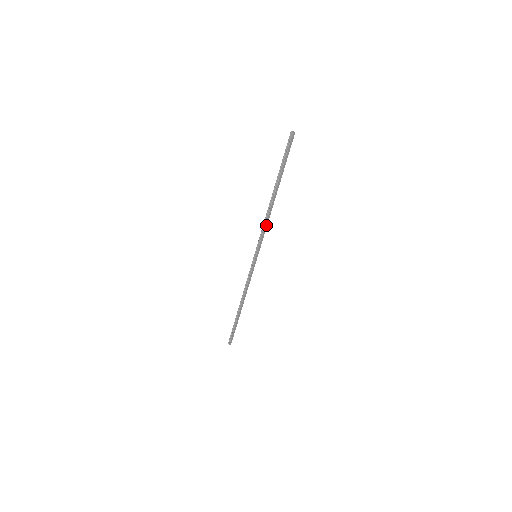
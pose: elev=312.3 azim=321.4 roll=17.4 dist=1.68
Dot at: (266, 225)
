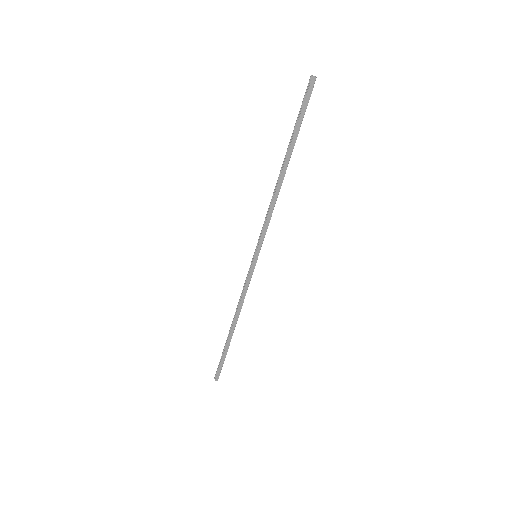
Dot at: (271, 212)
